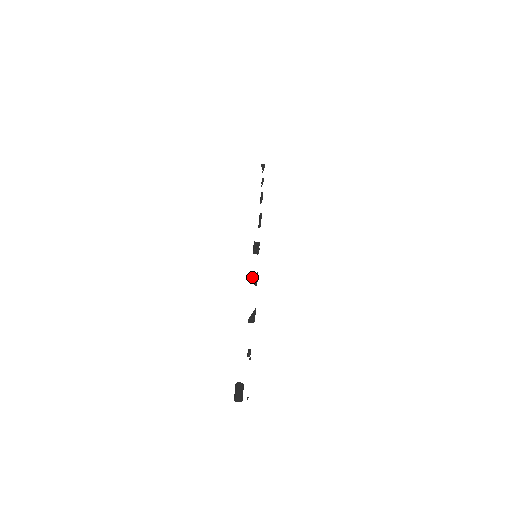
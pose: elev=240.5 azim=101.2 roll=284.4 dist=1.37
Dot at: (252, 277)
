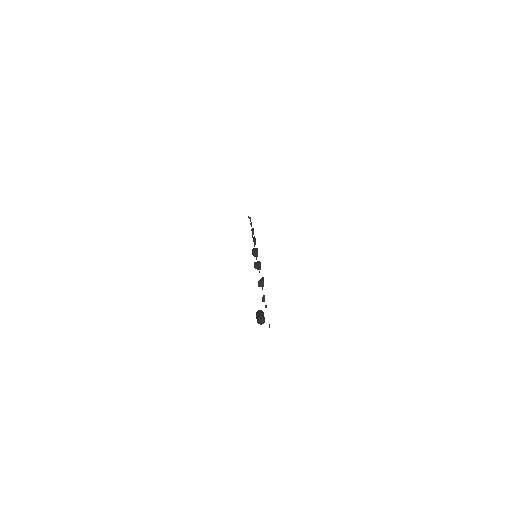
Dot at: (255, 263)
